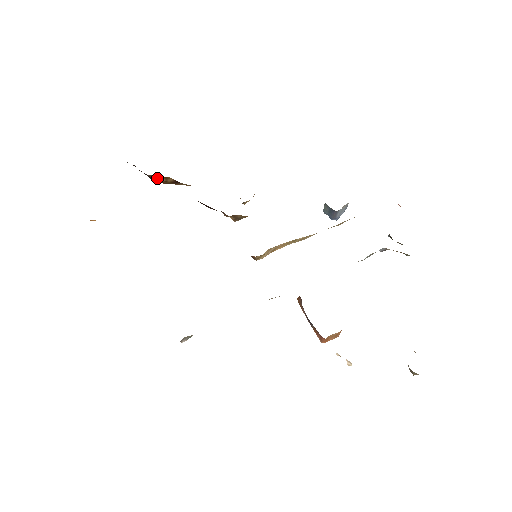
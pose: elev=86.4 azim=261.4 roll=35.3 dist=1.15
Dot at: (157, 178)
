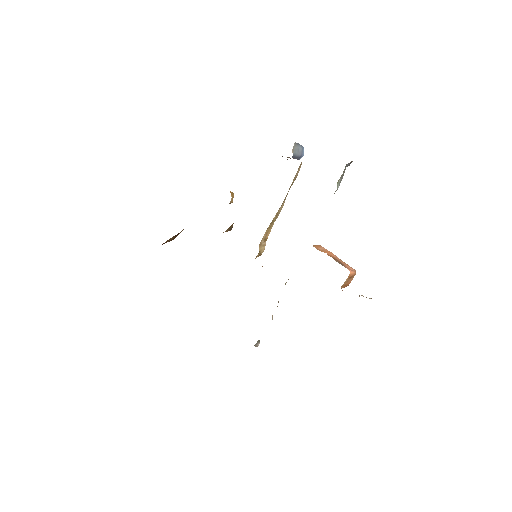
Dot at: occluded
